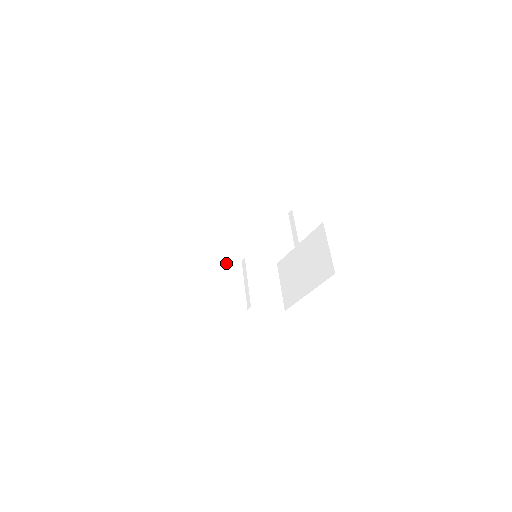
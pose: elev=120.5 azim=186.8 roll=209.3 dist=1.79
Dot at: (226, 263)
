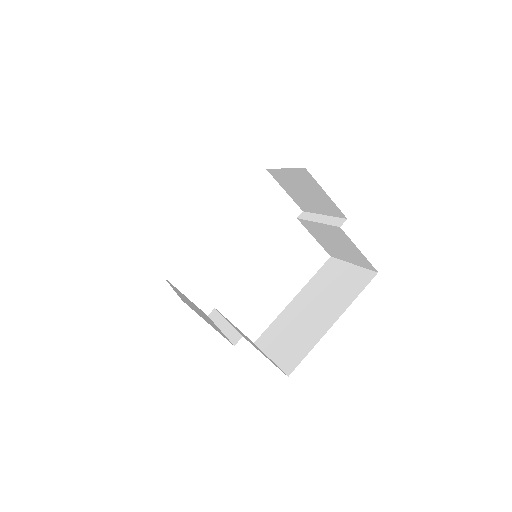
Dot at: (189, 300)
